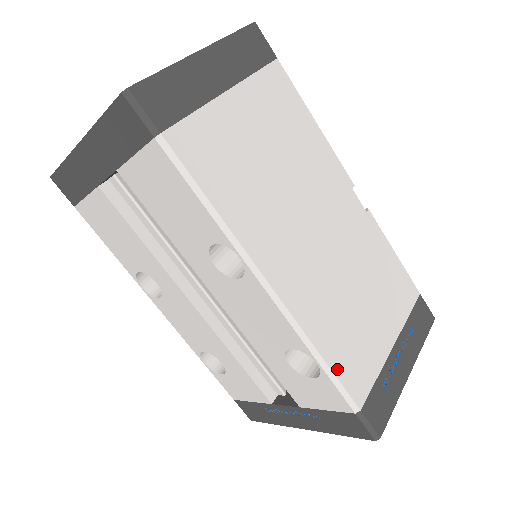
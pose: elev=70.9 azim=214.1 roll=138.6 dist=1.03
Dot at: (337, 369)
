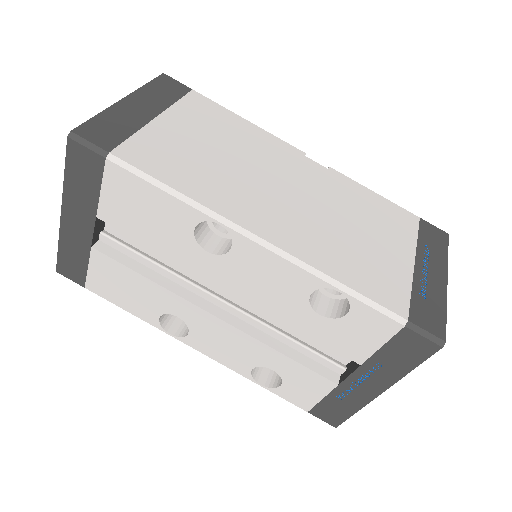
Dot at: (362, 290)
